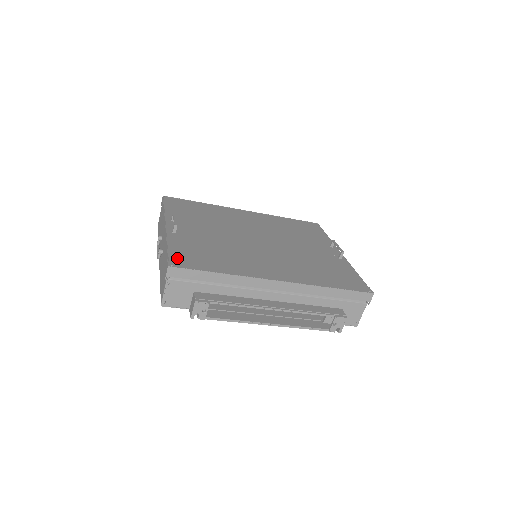
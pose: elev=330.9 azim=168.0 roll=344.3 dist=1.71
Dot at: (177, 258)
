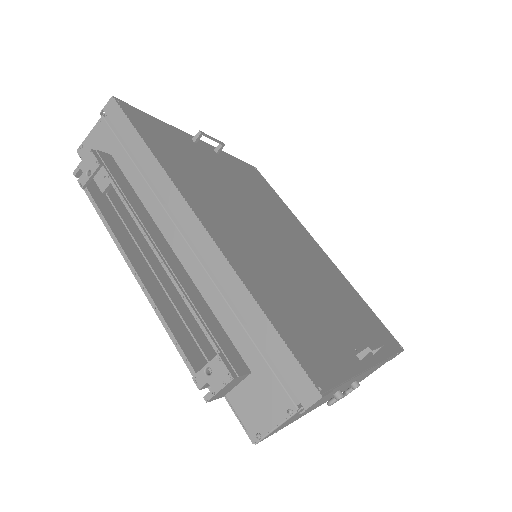
Dot at: (140, 115)
